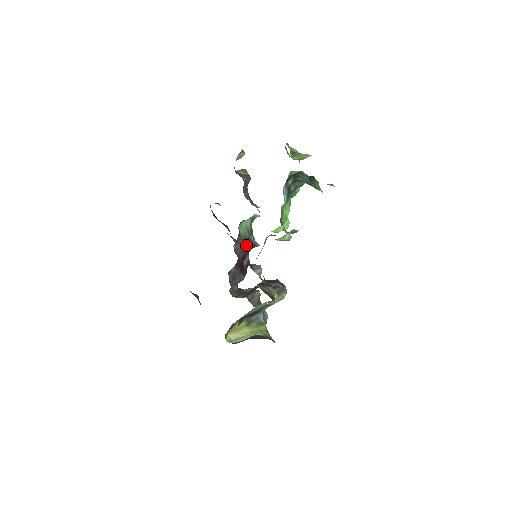
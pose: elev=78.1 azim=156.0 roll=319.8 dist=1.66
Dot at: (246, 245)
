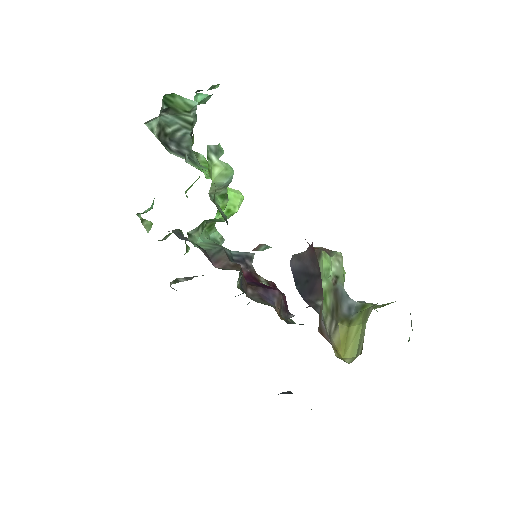
Dot at: occluded
